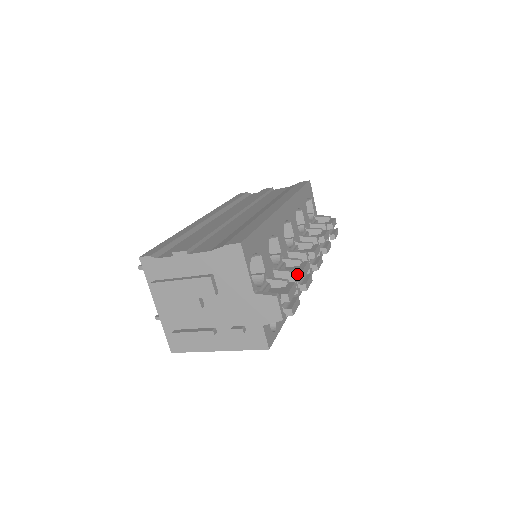
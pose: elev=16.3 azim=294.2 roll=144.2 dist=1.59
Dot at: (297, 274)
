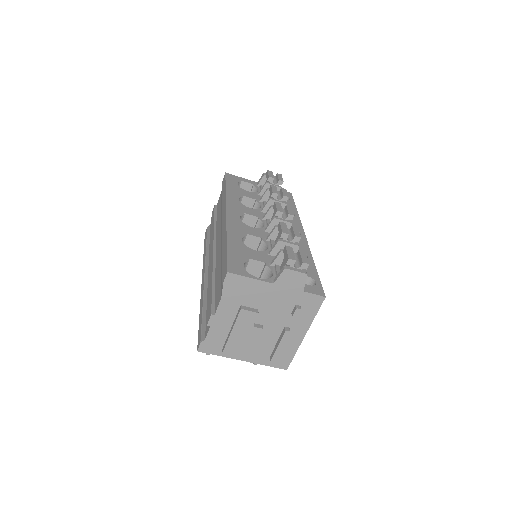
Dot at: (283, 238)
